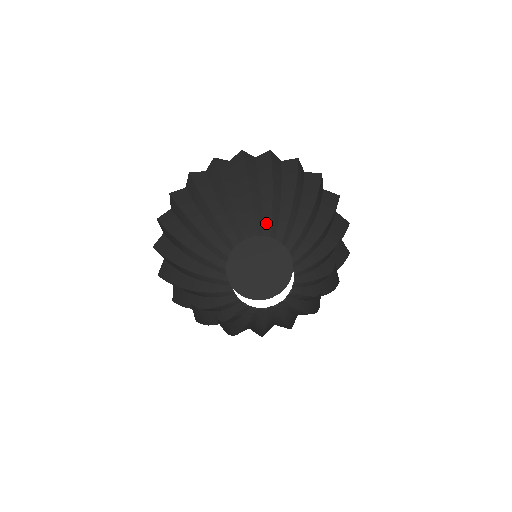
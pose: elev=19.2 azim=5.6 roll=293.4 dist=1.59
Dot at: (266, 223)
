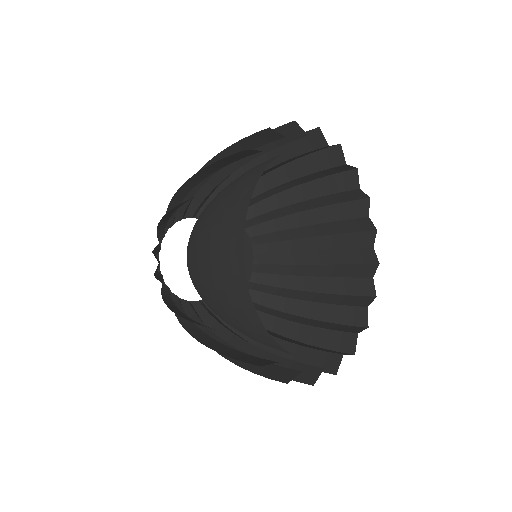
Dot at: occluded
